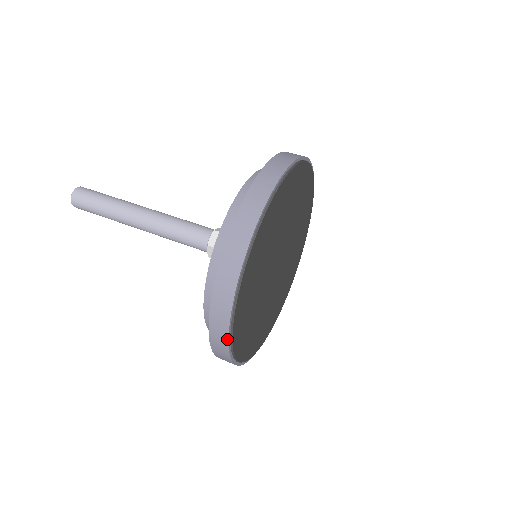
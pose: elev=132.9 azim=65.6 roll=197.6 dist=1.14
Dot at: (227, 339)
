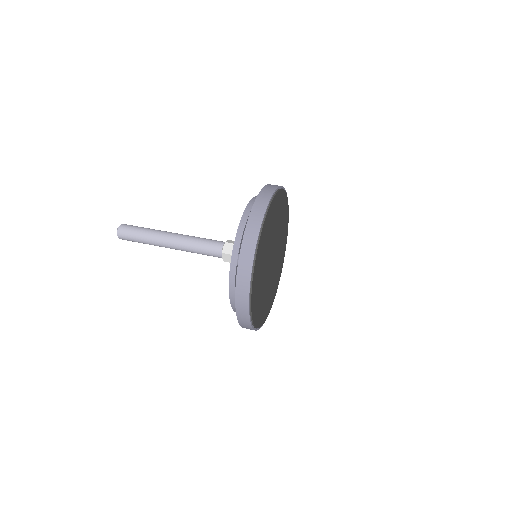
Dot at: (259, 228)
